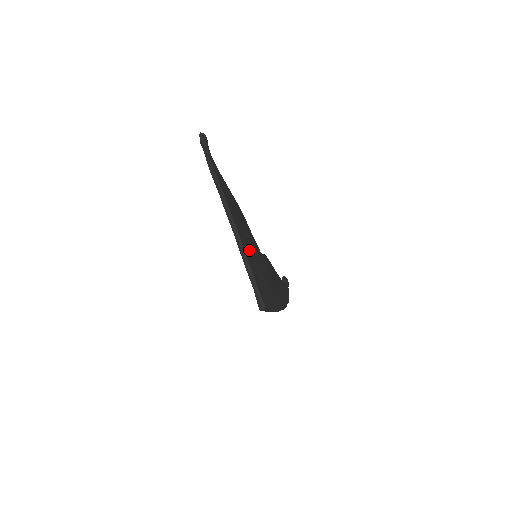
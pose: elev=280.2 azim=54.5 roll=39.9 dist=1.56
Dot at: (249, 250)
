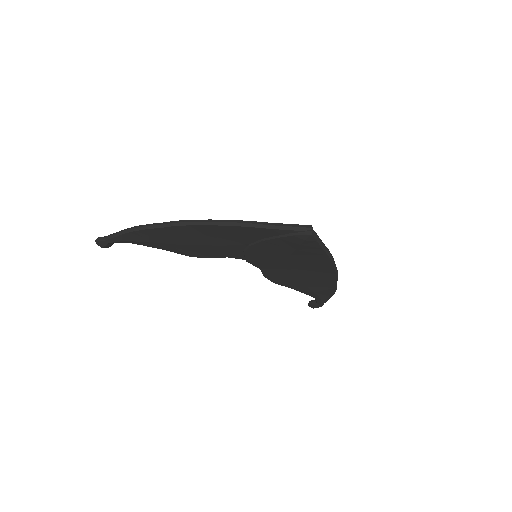
Dot at: occluded
